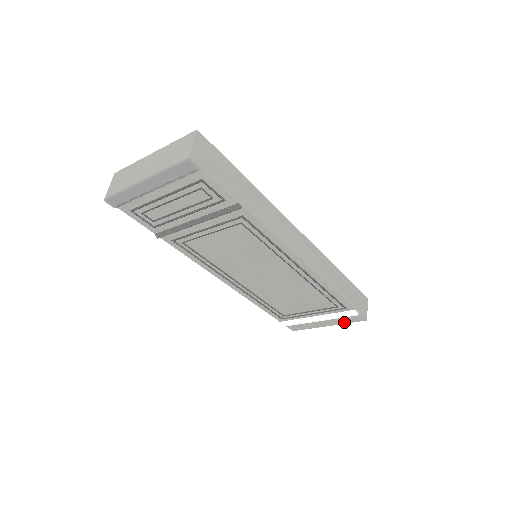
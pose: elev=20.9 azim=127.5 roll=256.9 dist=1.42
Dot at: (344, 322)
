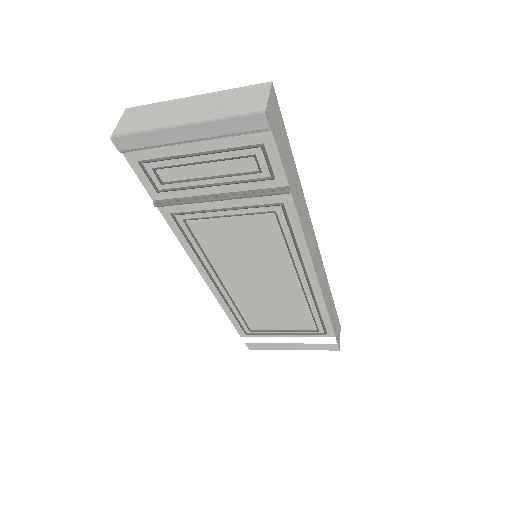
Dot at: (313, 348)
